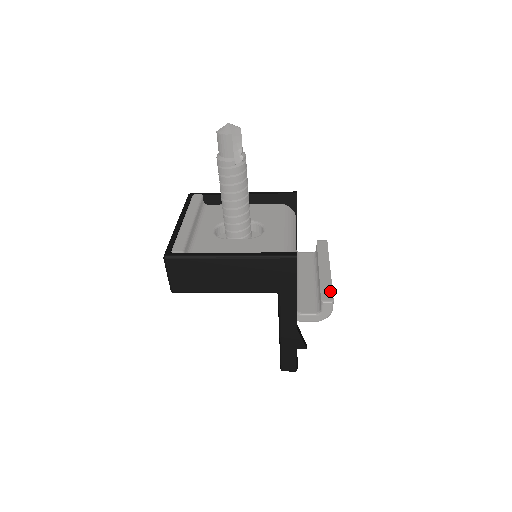
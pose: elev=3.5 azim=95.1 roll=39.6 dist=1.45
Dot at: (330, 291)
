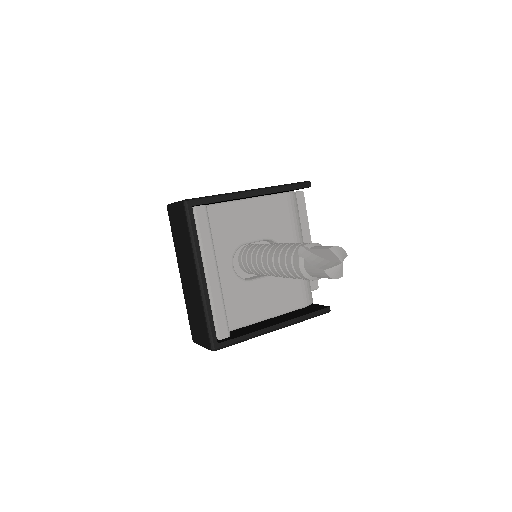
Dot at: occluded
